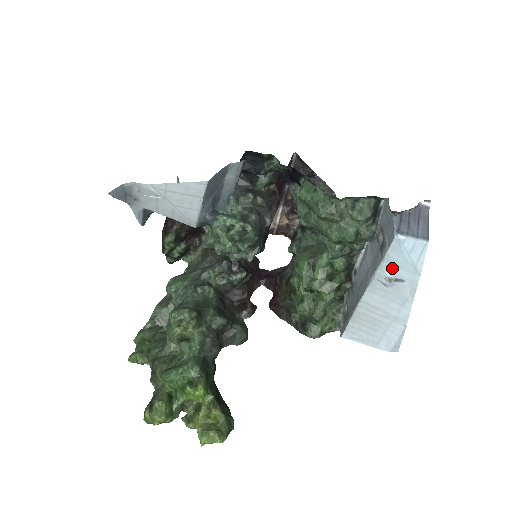
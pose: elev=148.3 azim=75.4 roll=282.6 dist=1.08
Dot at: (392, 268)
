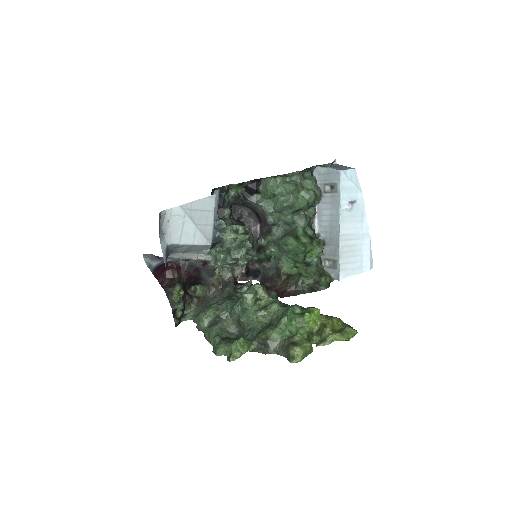
Dot at: (347, 195)
